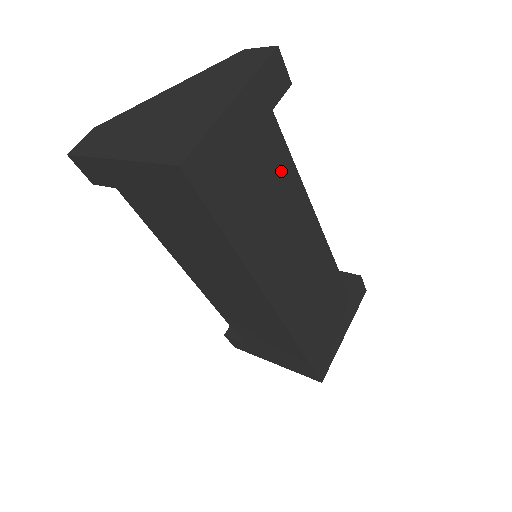
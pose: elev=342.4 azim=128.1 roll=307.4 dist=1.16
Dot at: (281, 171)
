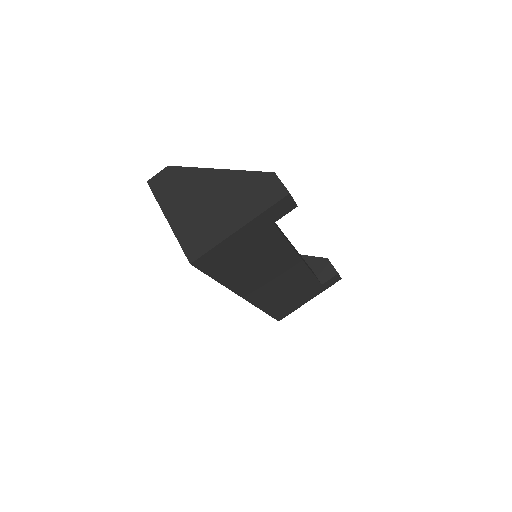
Dot at: (273, 246)
